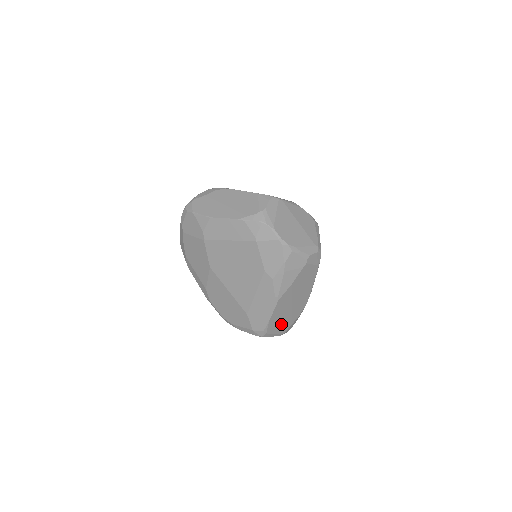
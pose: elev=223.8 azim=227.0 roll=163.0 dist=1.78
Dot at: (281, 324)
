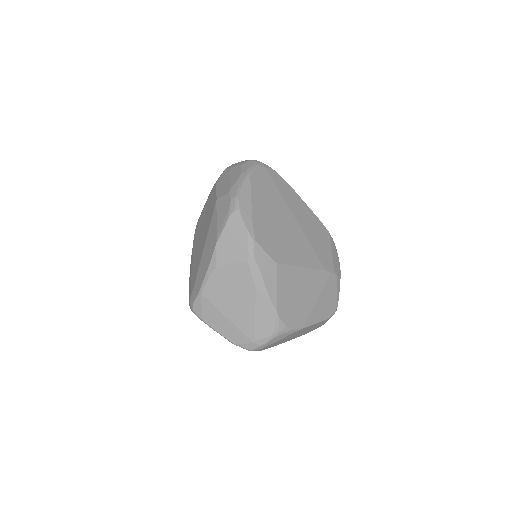
Dot at: occluded
